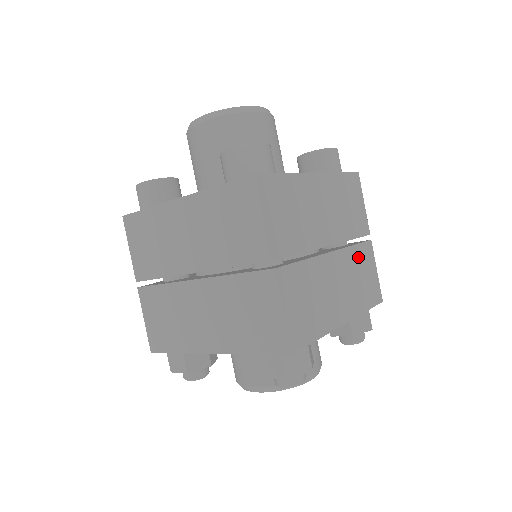
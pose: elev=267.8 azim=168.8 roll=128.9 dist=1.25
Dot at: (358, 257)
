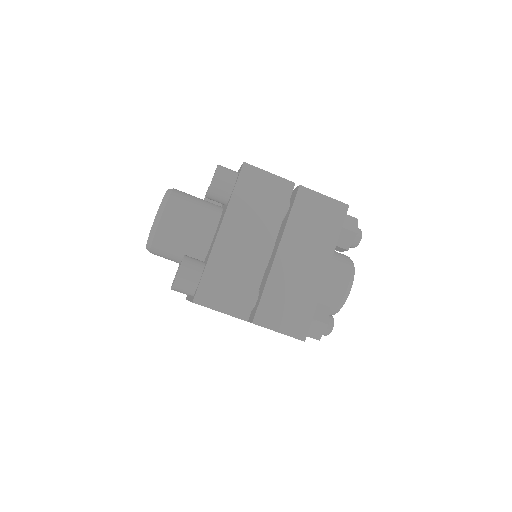
Dot at: (300, 217)
